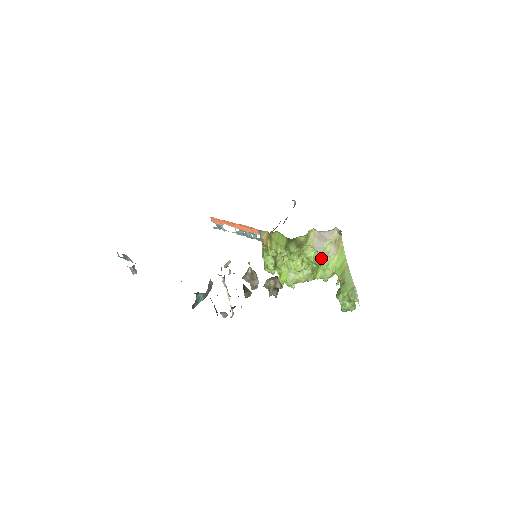
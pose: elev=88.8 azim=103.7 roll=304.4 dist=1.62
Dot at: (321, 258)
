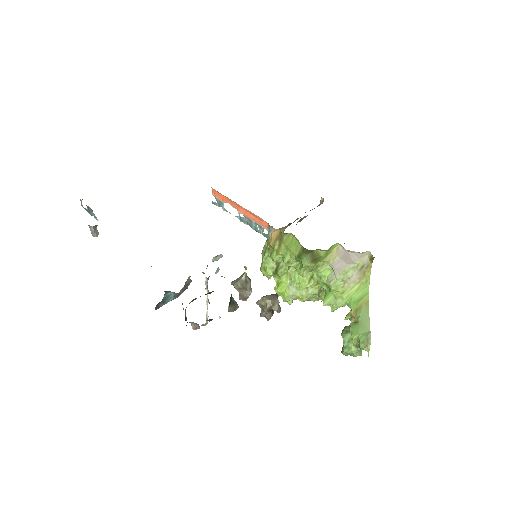
Dot at: (337, 282)
